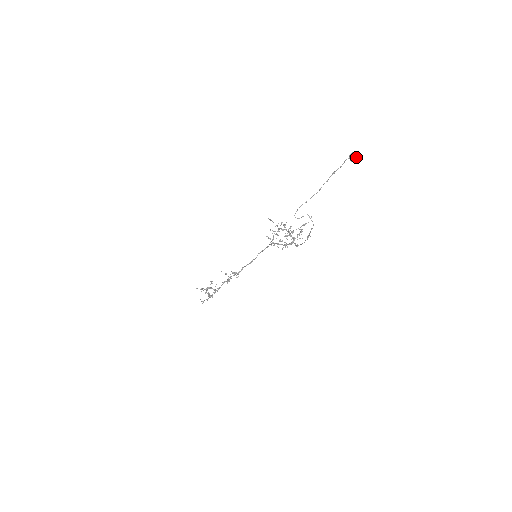
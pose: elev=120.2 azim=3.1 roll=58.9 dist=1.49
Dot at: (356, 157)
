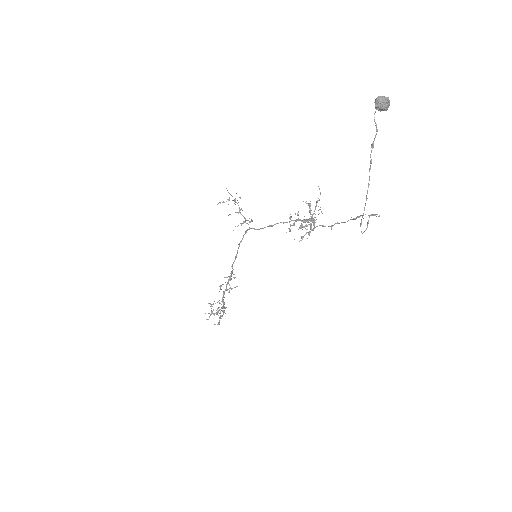
Dot at: (388, 102)
